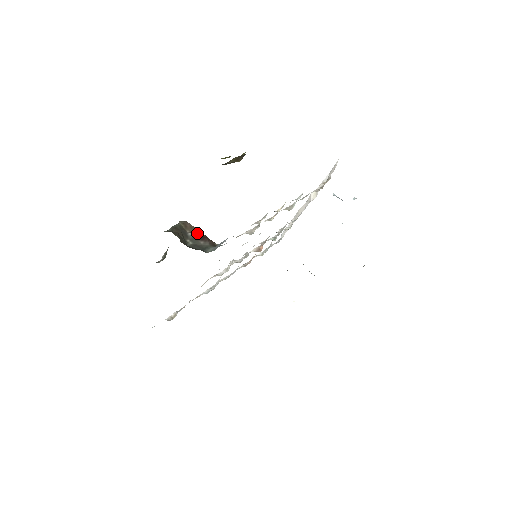
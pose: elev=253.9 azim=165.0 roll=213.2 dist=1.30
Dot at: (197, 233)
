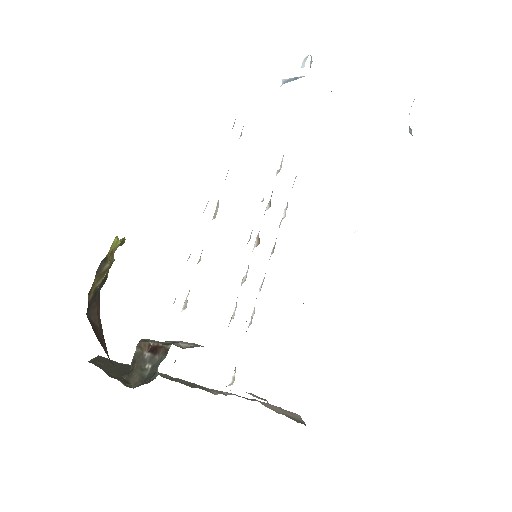
Dot at: (152, 347)
